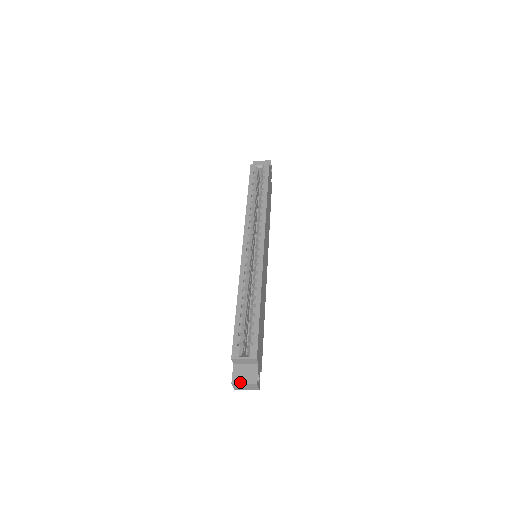
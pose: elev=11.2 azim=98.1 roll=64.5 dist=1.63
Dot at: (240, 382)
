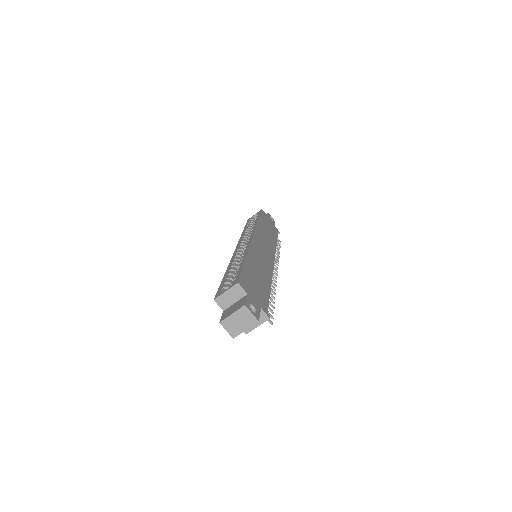
Dot at: (228, 315)
